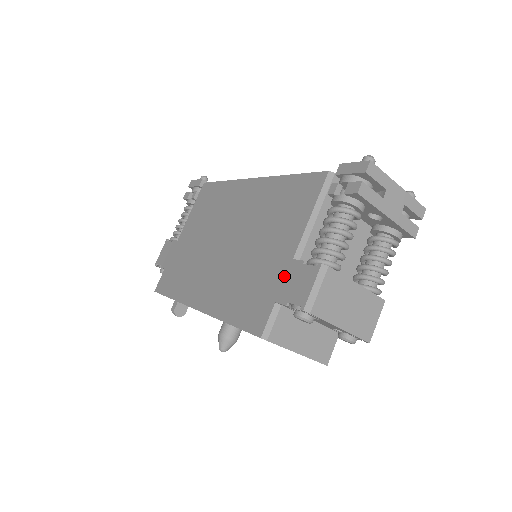
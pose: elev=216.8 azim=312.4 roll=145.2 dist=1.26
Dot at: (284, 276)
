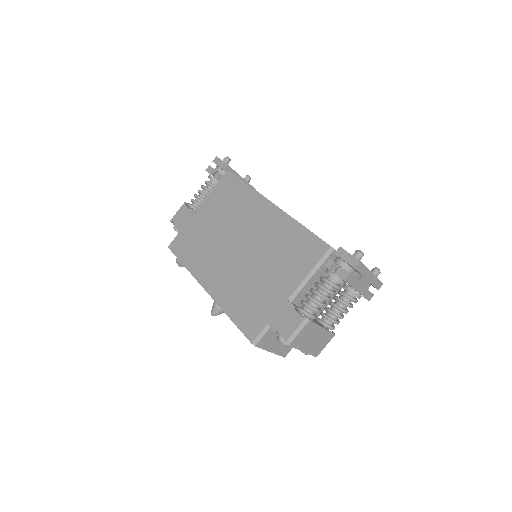
Dot at: (278, 309)
